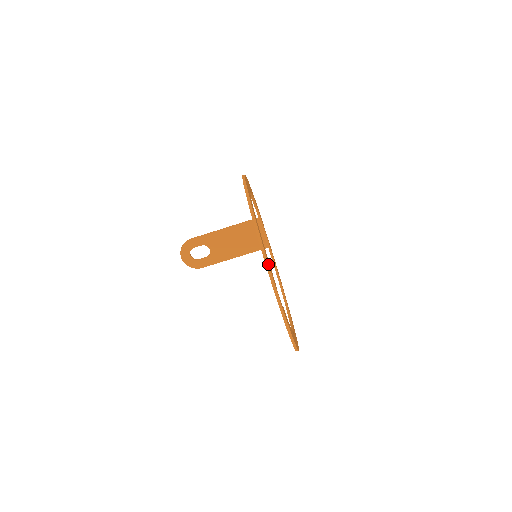
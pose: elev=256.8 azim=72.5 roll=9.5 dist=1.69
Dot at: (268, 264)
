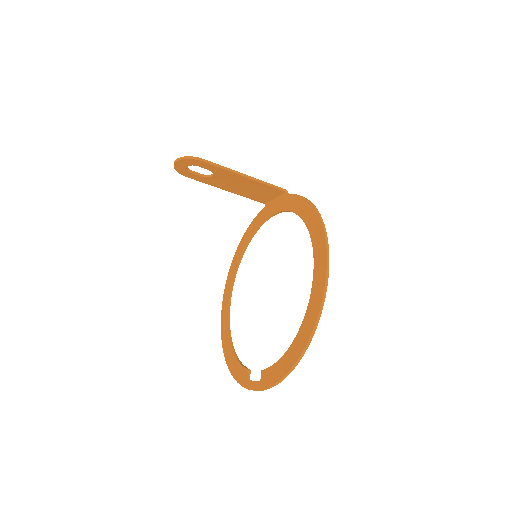
Dot at: (277, 384)
